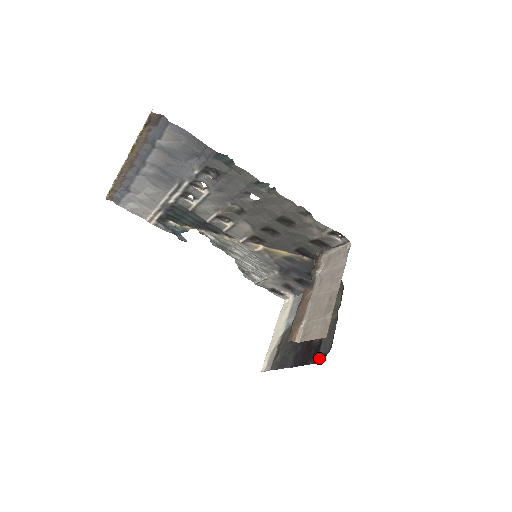
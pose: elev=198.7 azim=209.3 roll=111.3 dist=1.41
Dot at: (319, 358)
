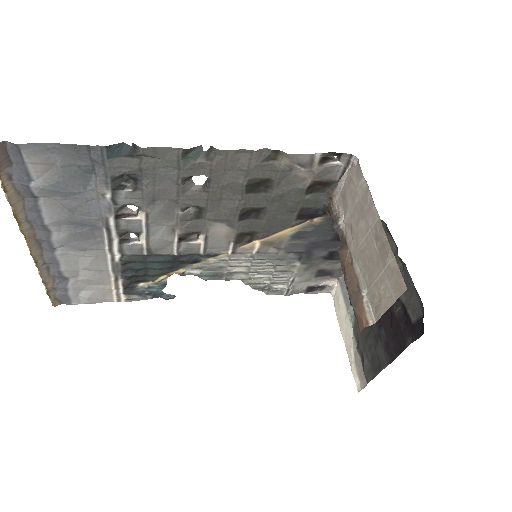
Dot at: (416, 328)
